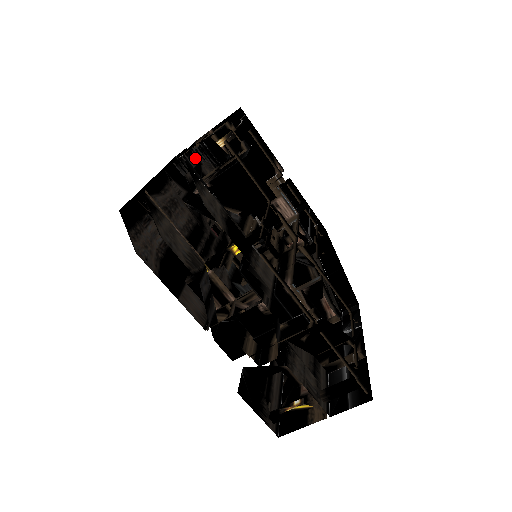
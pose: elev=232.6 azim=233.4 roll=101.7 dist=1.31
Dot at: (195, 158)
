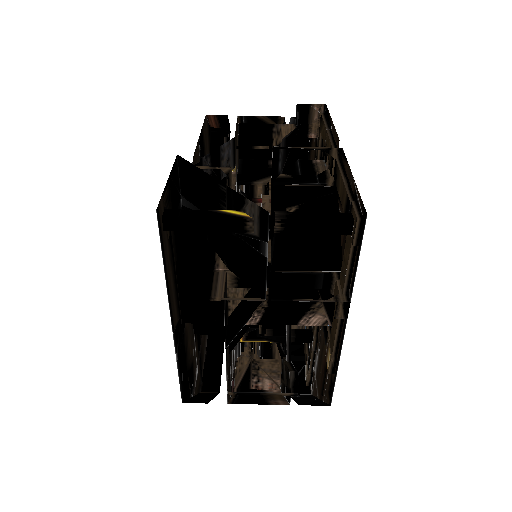
Dot at: occluded
